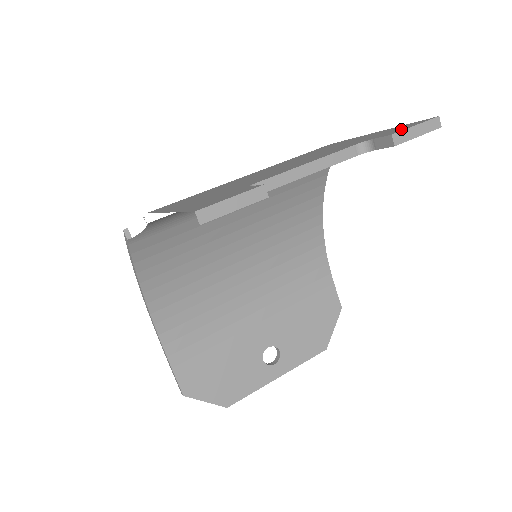
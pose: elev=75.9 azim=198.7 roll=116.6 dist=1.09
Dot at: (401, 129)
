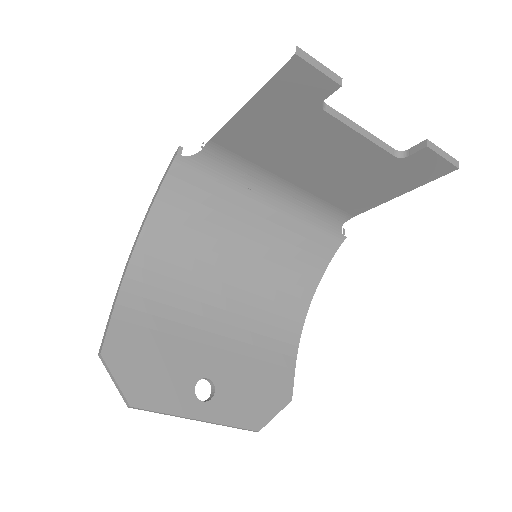
Dot at: occluded
